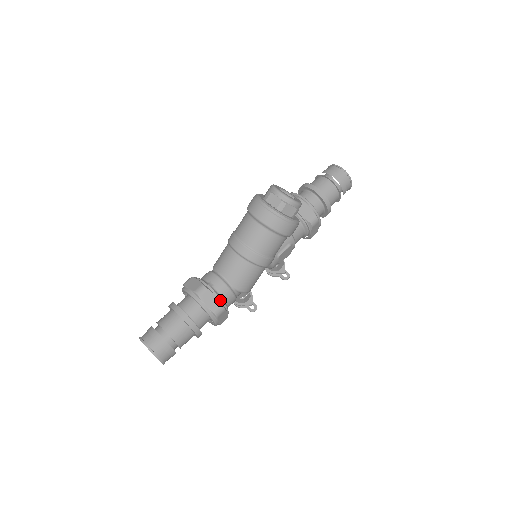
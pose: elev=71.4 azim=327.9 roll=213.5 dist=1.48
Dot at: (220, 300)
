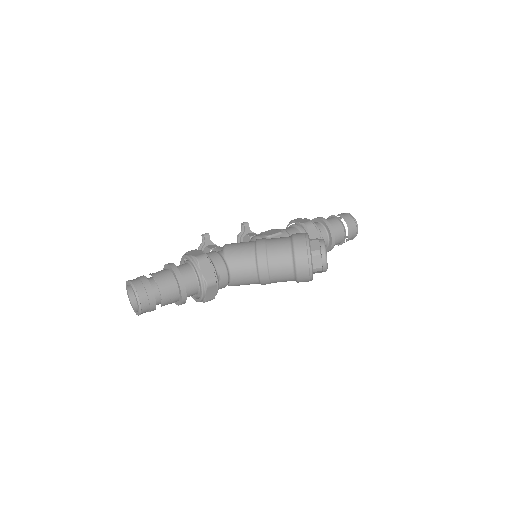
Dot at: (216, 294)
